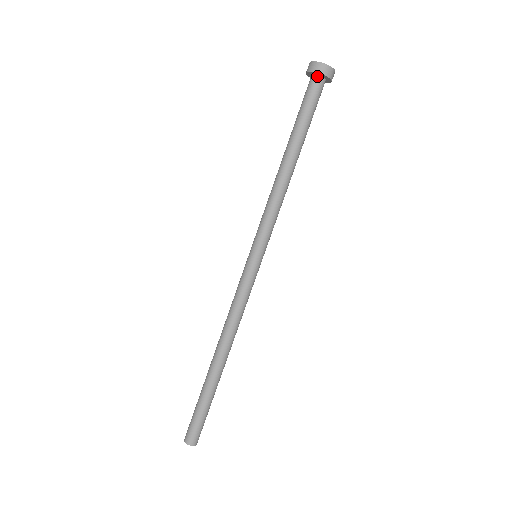
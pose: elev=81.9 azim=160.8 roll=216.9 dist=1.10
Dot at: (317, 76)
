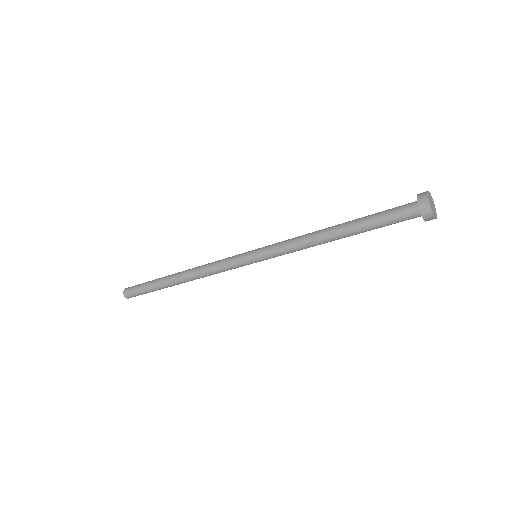
Dot at: occluded
